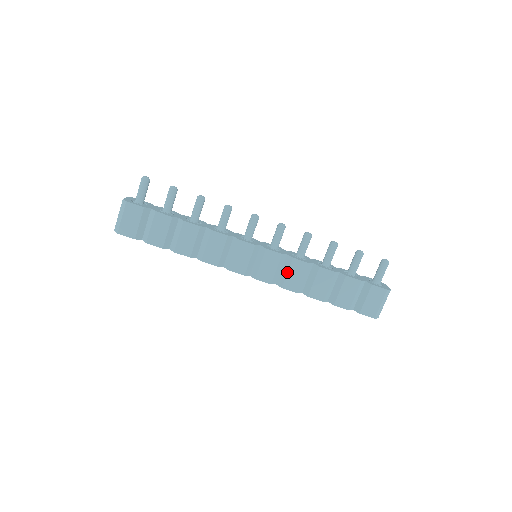
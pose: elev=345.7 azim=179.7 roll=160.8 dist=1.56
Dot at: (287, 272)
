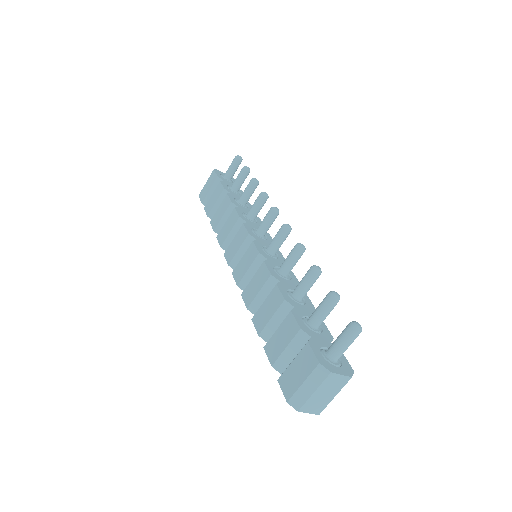
Dot at: (253, 277)
